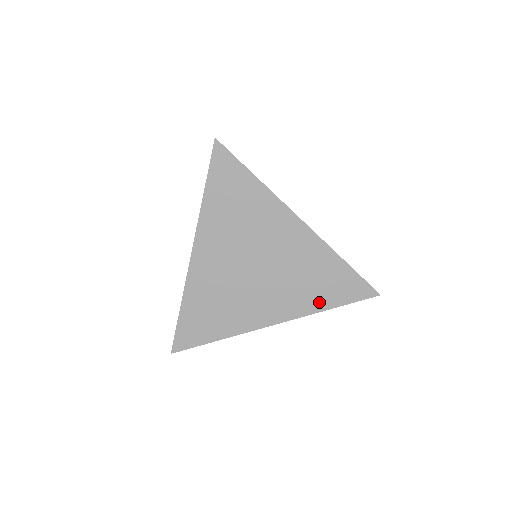
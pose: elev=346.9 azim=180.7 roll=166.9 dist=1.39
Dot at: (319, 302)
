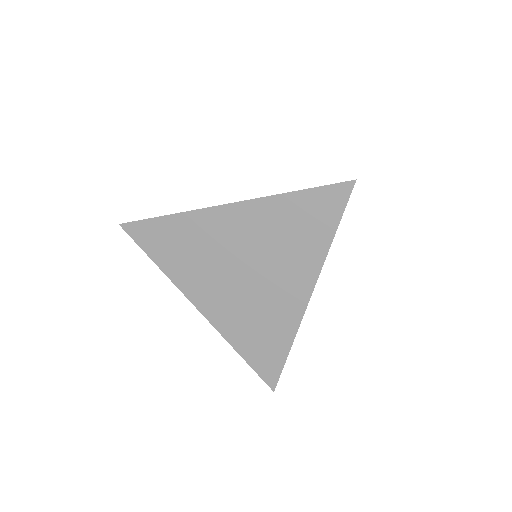
Dot at: (319, 243)
